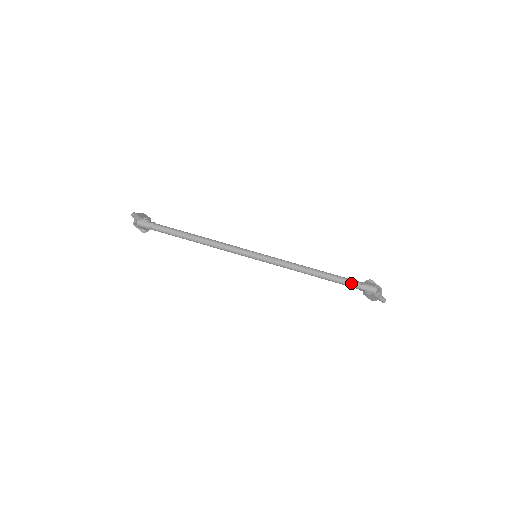
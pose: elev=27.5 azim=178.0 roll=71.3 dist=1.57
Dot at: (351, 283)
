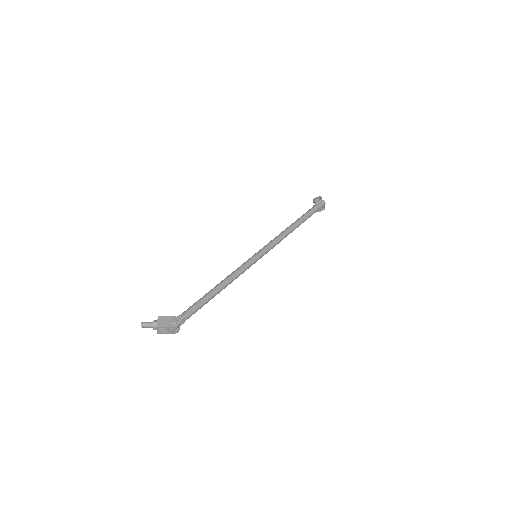
Dot at: occluded
